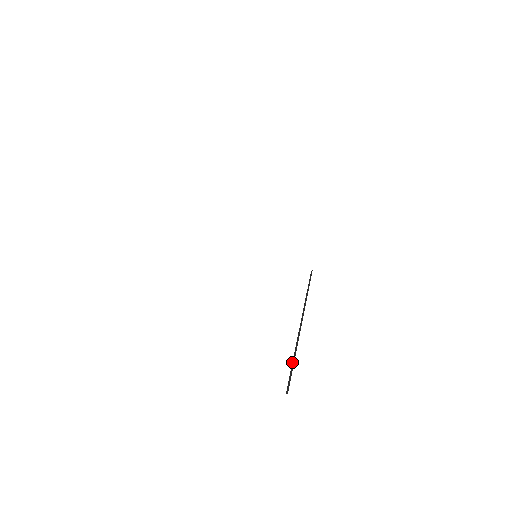
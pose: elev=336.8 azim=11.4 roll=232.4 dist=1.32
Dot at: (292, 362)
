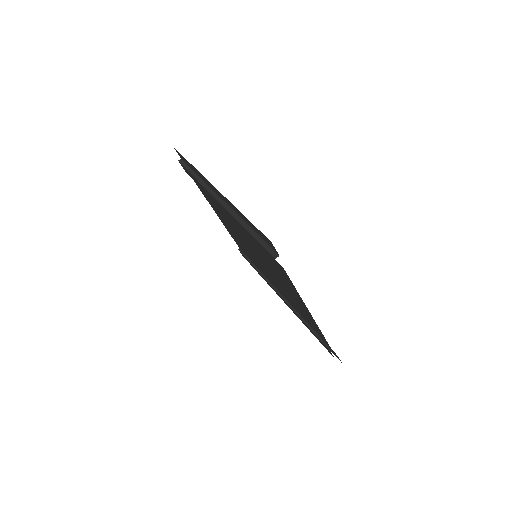
Dot at: (310, 329)
